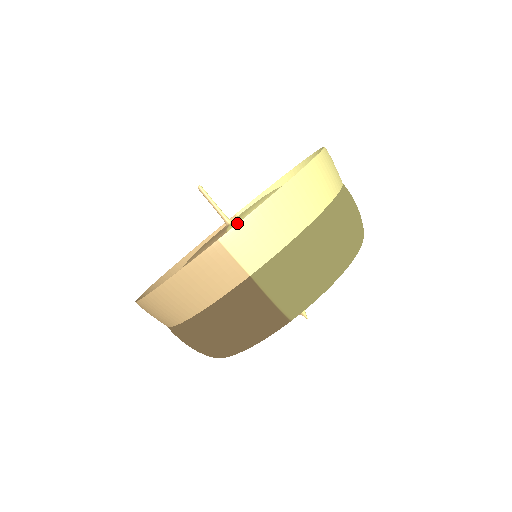
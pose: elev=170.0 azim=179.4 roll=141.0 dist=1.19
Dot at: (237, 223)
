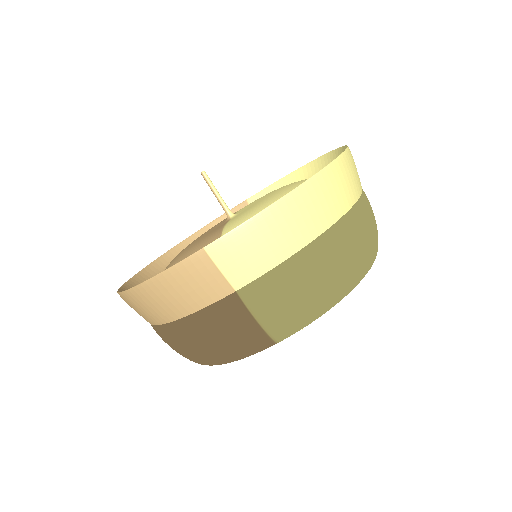
Dot at: (235, 223)
